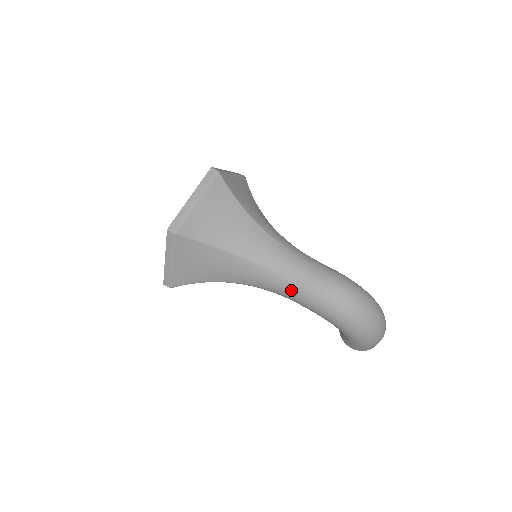
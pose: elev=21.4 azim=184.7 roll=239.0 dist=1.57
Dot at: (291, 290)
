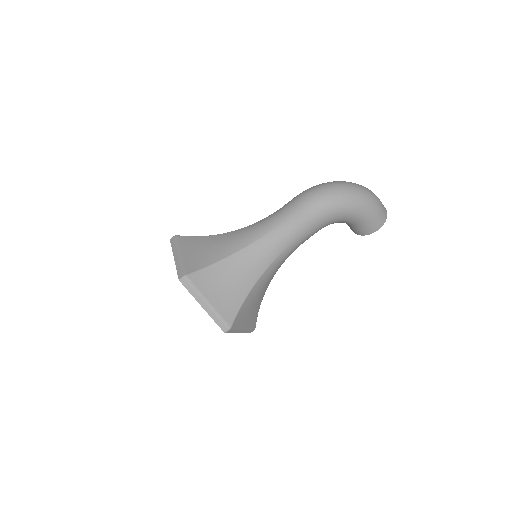
Dot at: (289, 229)
